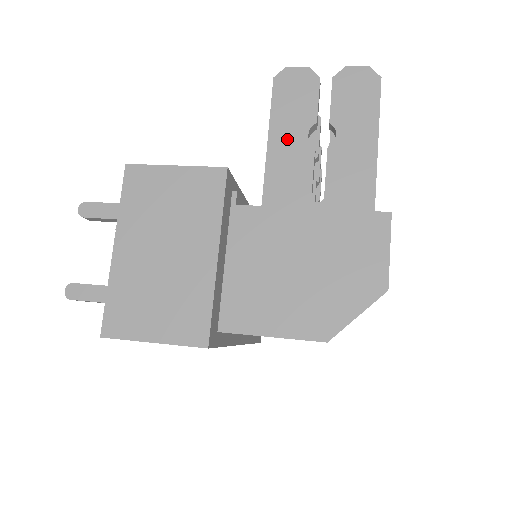
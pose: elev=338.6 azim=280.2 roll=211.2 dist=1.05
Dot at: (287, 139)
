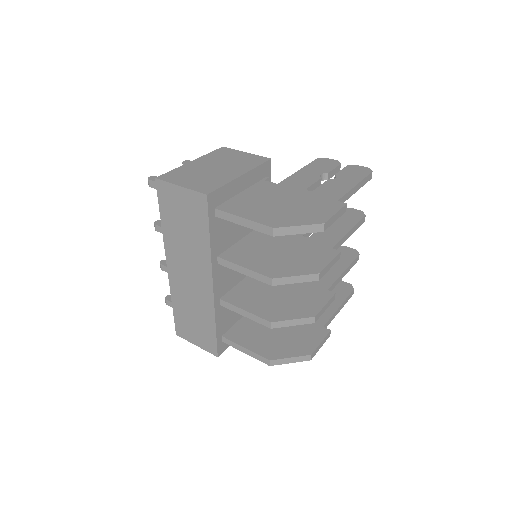
Dot at: (309, 172)
